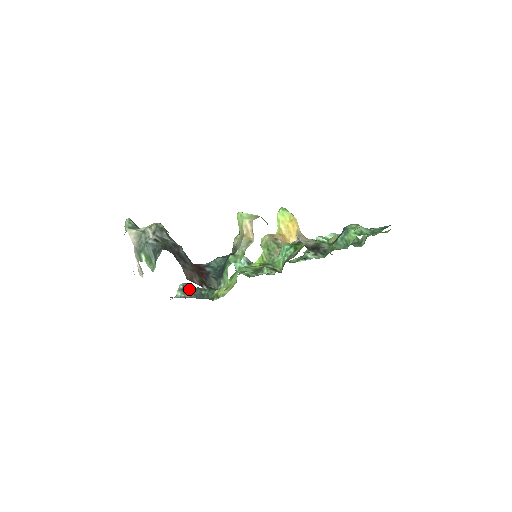
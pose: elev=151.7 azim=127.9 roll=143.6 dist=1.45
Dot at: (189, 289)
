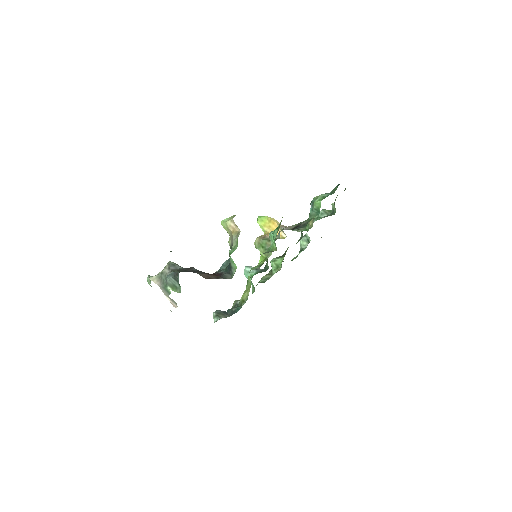
Dot at: (222, 313)
